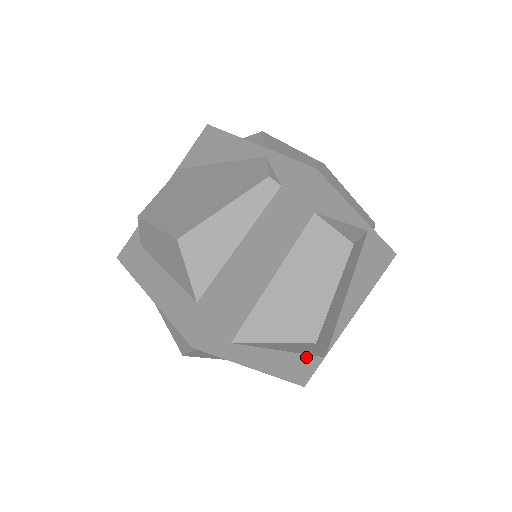
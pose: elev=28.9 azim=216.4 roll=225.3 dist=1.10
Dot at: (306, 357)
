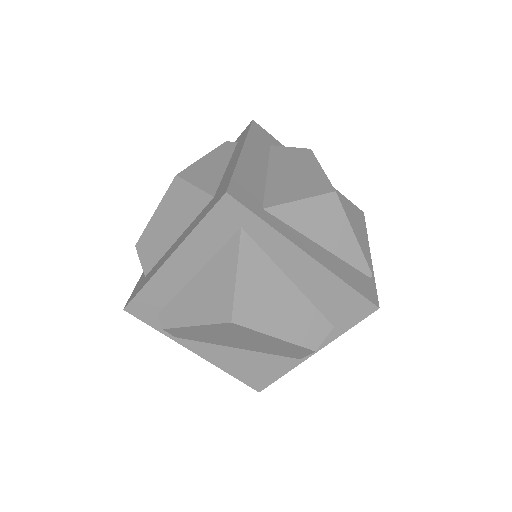
Dot at: (353, 270)
